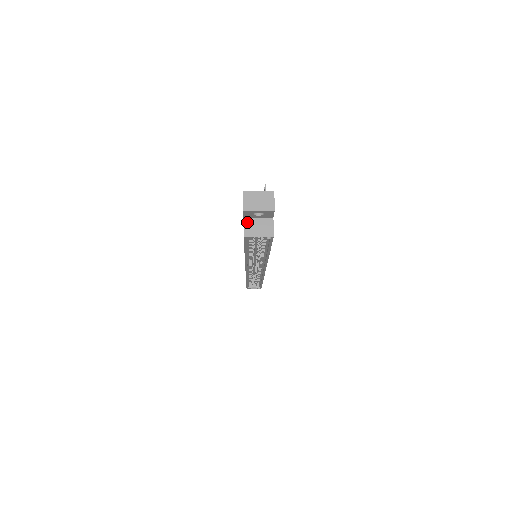
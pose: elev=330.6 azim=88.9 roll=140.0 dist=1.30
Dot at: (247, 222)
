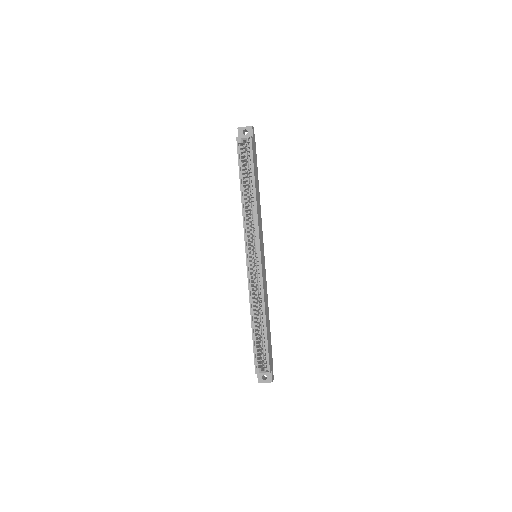
Dot at: occluded
